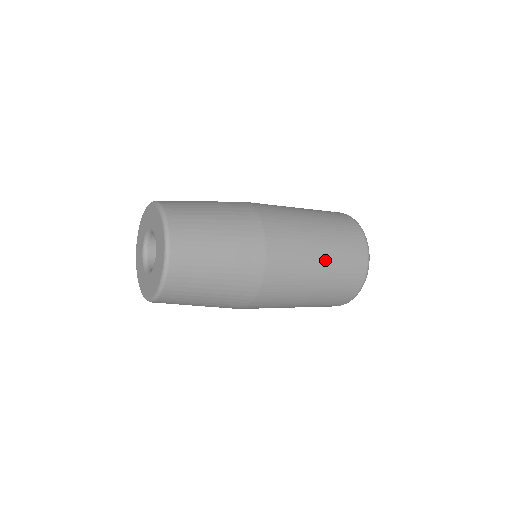
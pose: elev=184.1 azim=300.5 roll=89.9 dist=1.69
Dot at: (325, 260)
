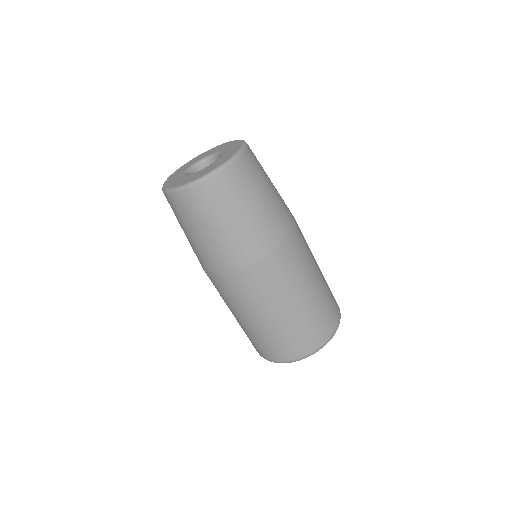
Dot at: occluded
